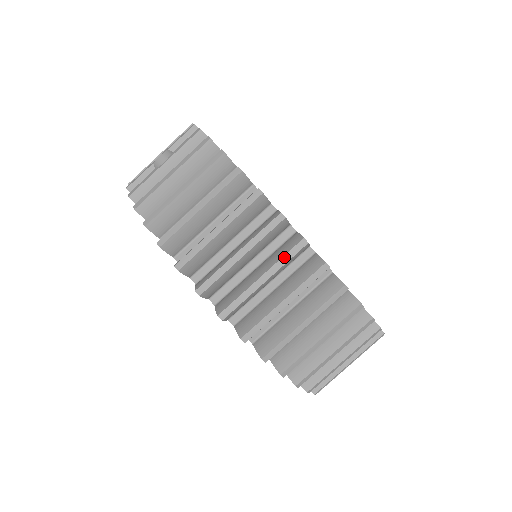
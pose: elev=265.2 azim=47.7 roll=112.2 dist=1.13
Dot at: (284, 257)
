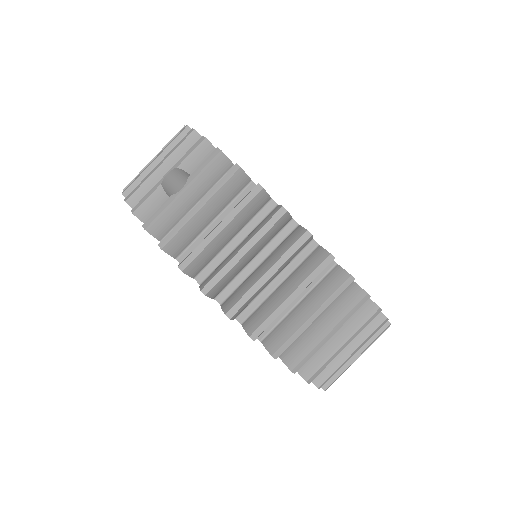
Dot at: (333, 295)
